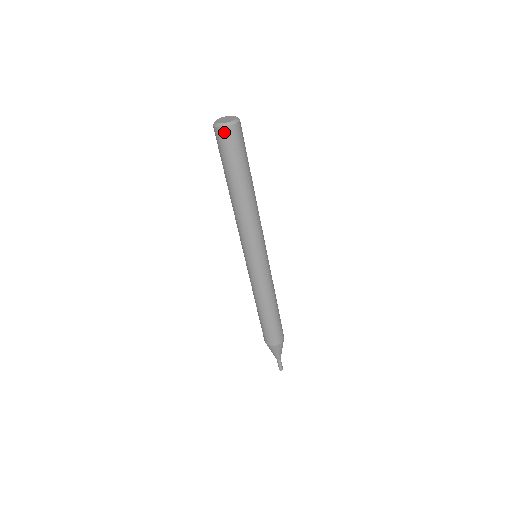
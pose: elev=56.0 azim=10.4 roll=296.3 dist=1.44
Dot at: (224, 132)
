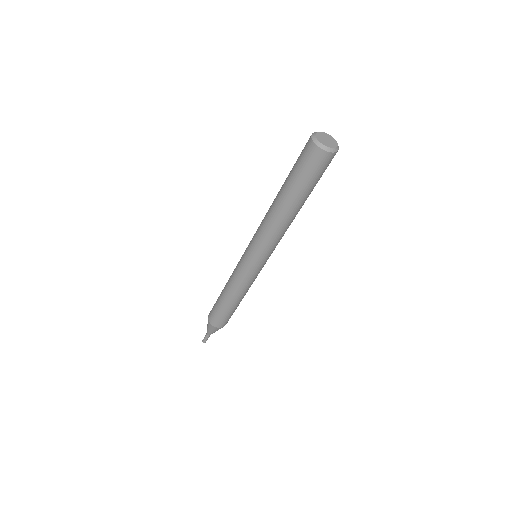
Dot at: (311, 146)
